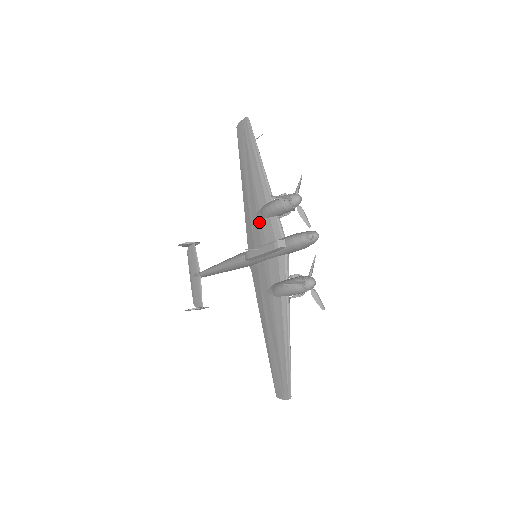
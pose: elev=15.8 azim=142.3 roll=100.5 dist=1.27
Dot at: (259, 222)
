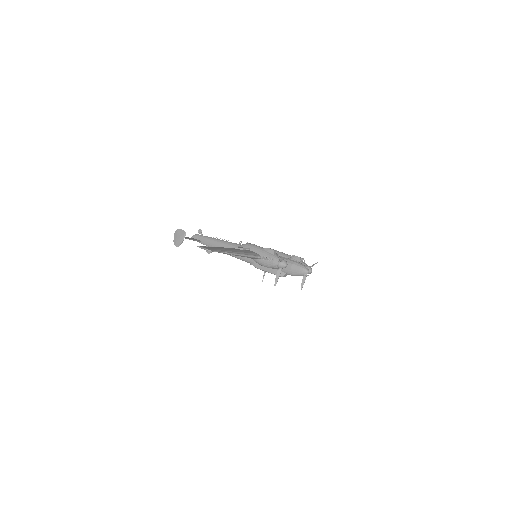
Dot at: occluded
